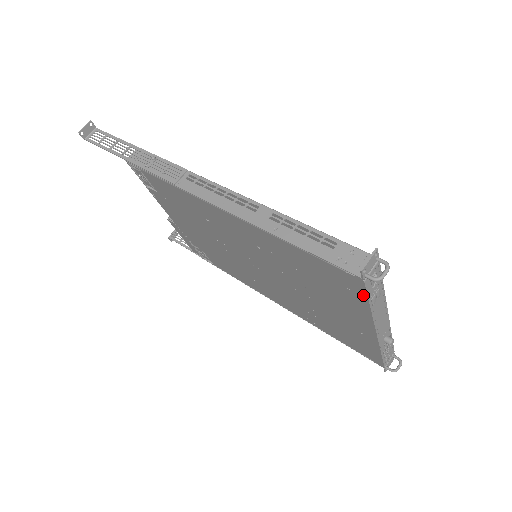
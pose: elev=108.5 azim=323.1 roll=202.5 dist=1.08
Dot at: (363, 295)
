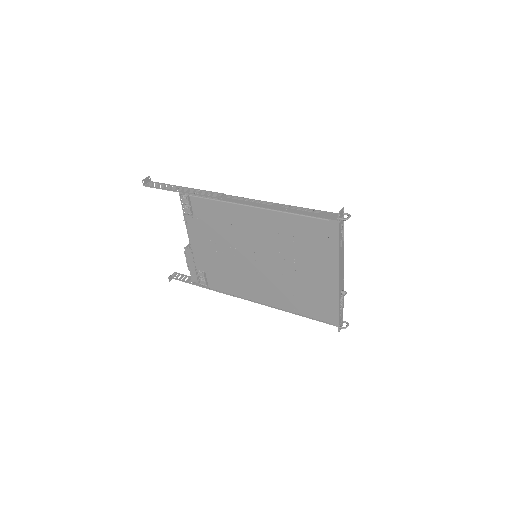
Dot at: (336, 238)
